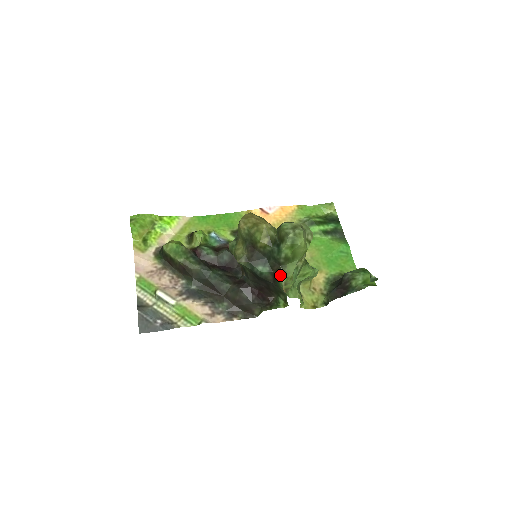
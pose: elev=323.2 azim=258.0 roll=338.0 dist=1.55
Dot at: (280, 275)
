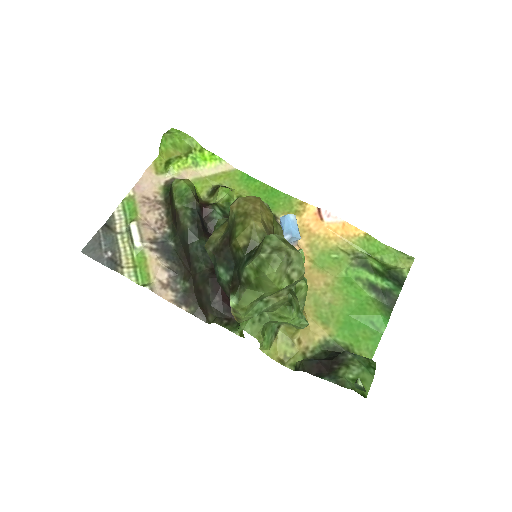
Dot at: (232, 295)
